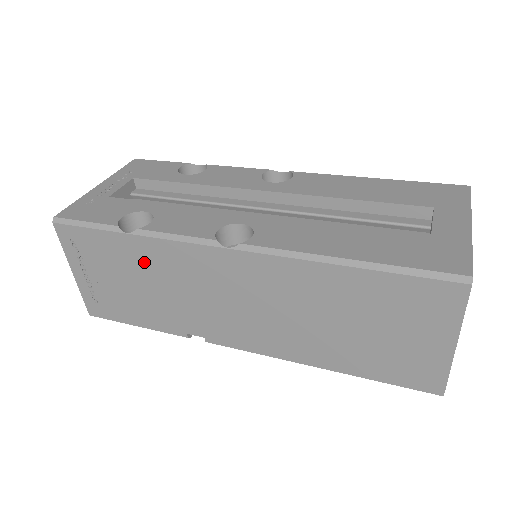
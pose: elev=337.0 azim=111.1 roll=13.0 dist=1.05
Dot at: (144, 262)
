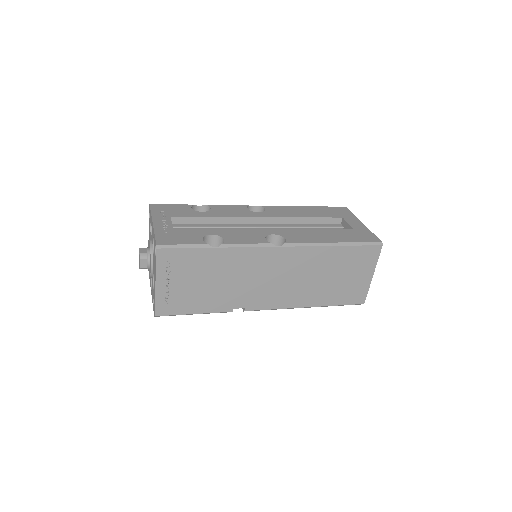
Dot at: (221, 265)
